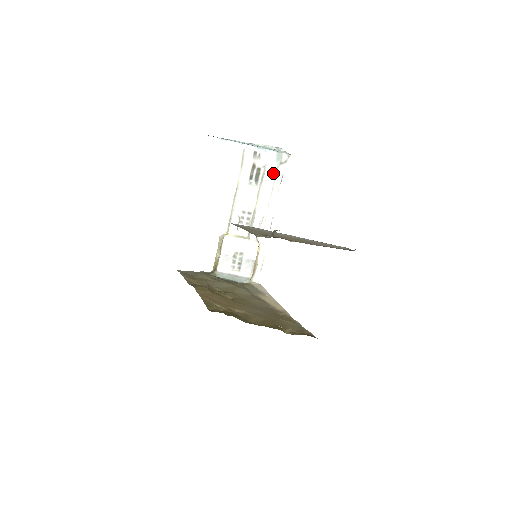
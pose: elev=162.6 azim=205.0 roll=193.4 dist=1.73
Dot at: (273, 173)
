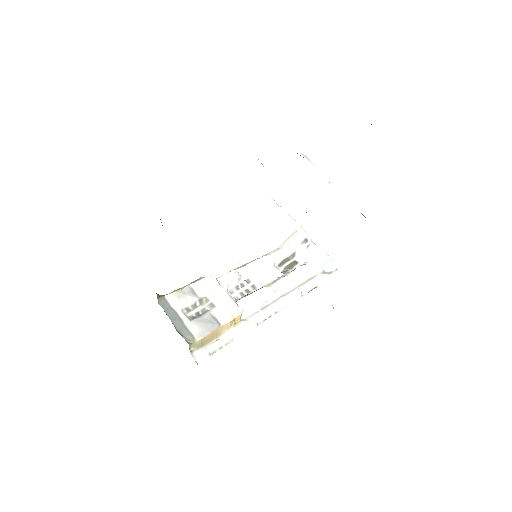
Dot at: (308, 276)
